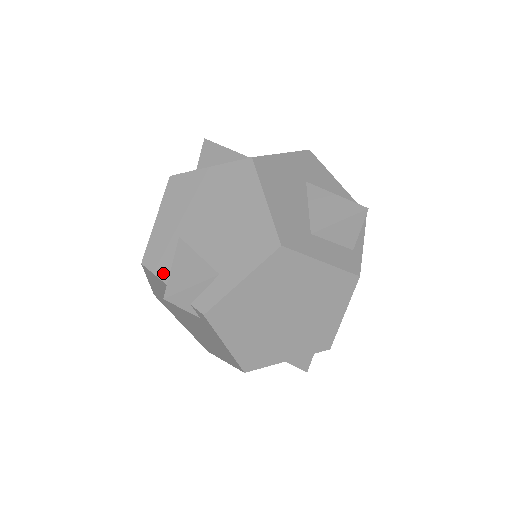
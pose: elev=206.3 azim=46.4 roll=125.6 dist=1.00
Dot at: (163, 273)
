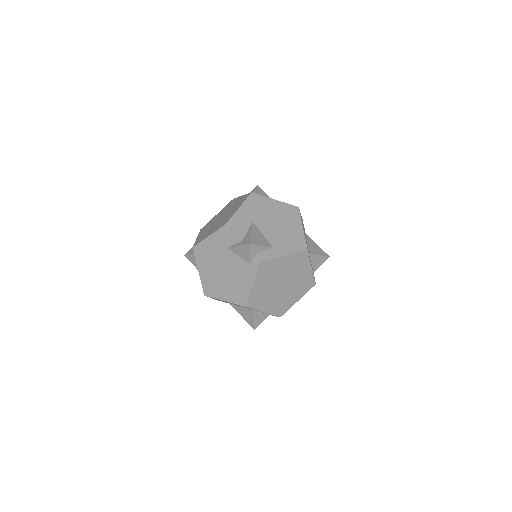
Dot at: (240, 234)
